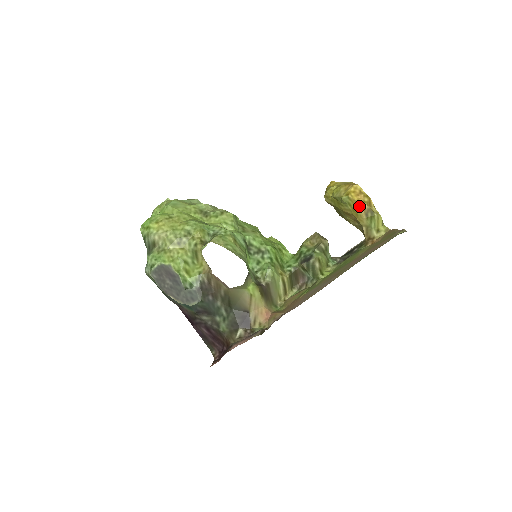
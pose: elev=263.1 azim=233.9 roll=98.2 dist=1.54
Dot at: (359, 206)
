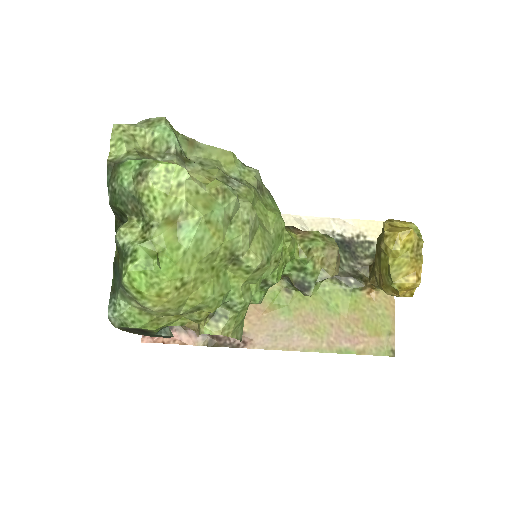
Dot at: (396, 294)
